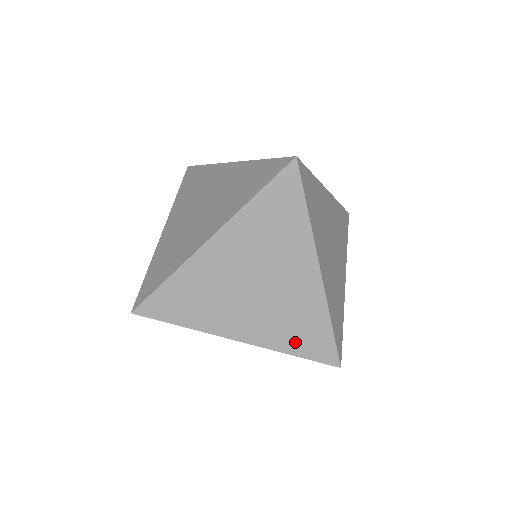
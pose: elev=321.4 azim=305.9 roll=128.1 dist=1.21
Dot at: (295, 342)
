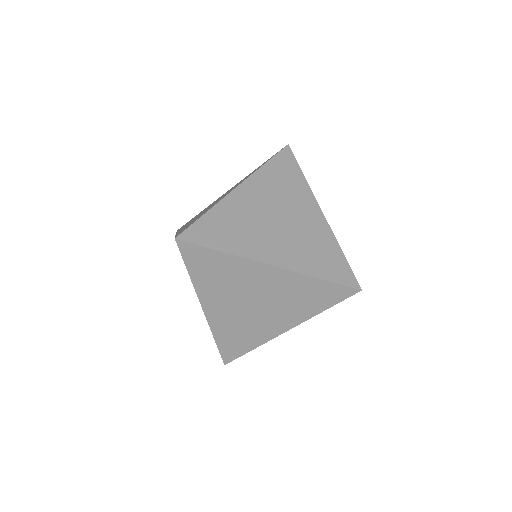
Dot at: (319, 267)
